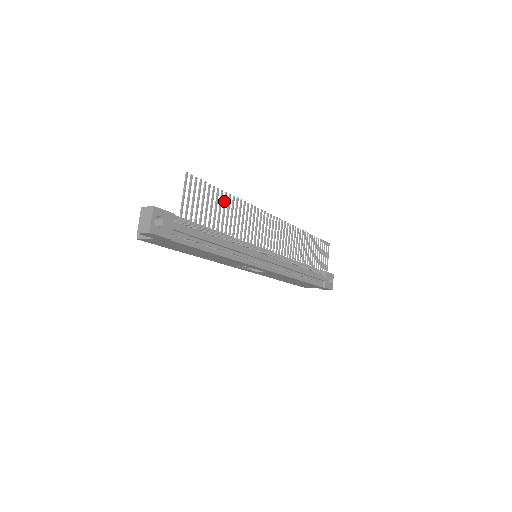
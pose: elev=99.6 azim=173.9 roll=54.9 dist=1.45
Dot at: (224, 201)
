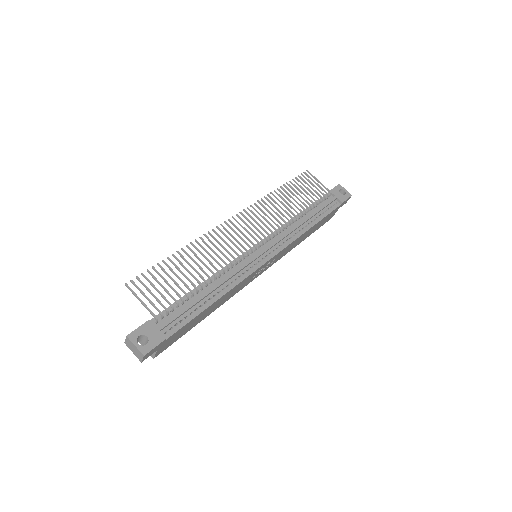
Dot at: occluded
